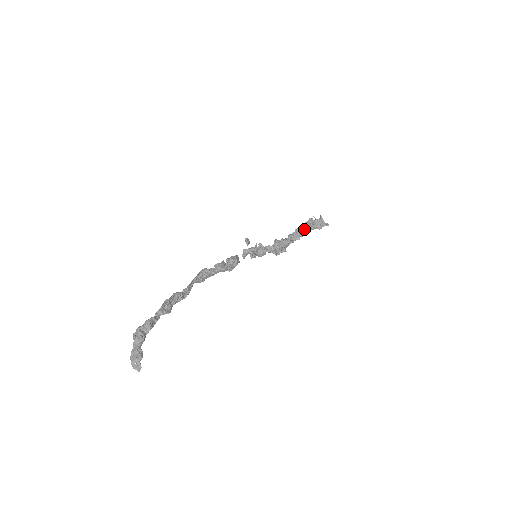
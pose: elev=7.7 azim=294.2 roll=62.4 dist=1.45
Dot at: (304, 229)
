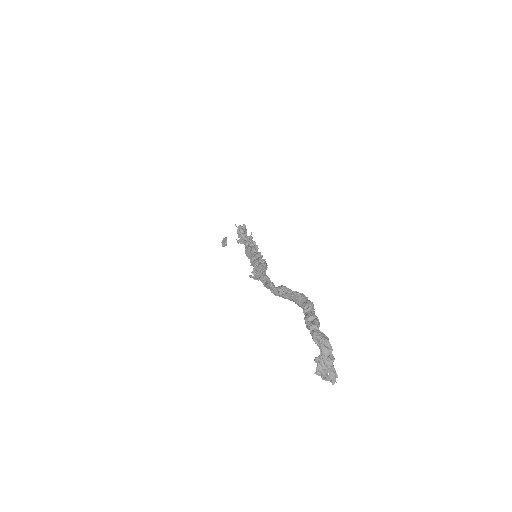
Dot at: occluded
